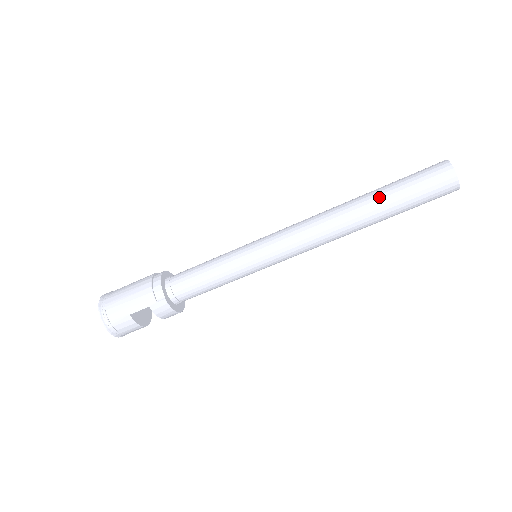
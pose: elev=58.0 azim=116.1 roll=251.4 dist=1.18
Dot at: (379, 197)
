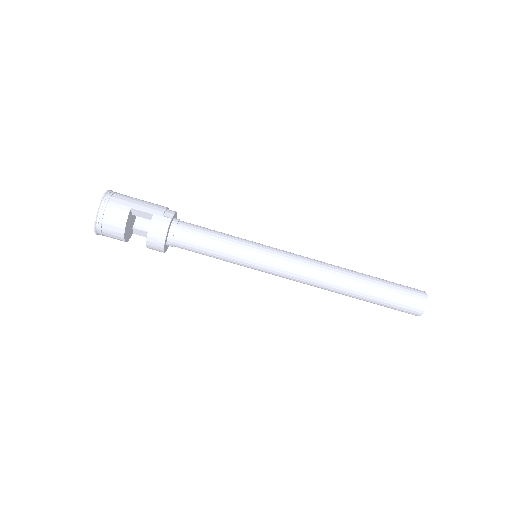
Dot at: (371, 276)
